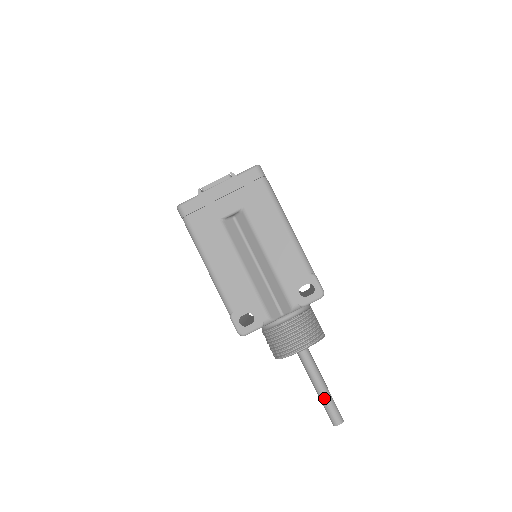
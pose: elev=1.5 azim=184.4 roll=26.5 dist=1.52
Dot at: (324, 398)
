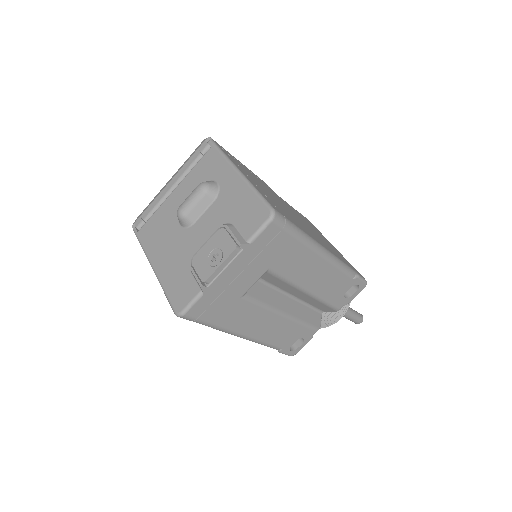
Dot at: (349, 317)
